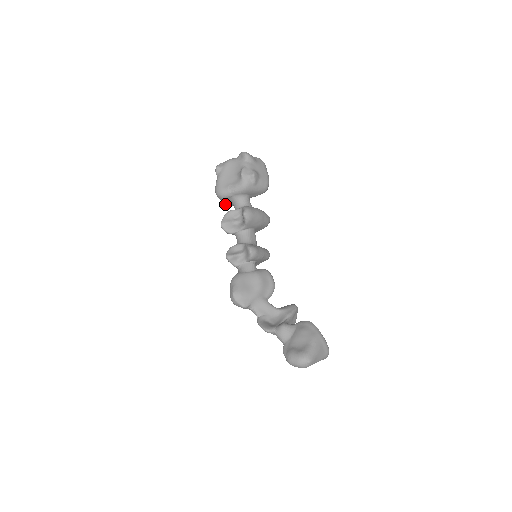
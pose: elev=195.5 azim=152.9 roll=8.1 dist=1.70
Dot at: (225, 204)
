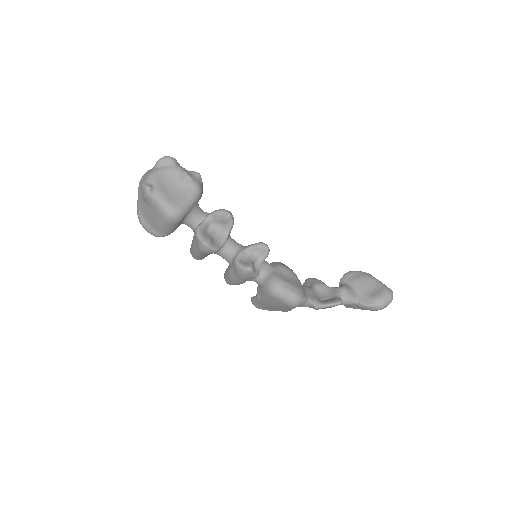
Dot at: (169, 231)
